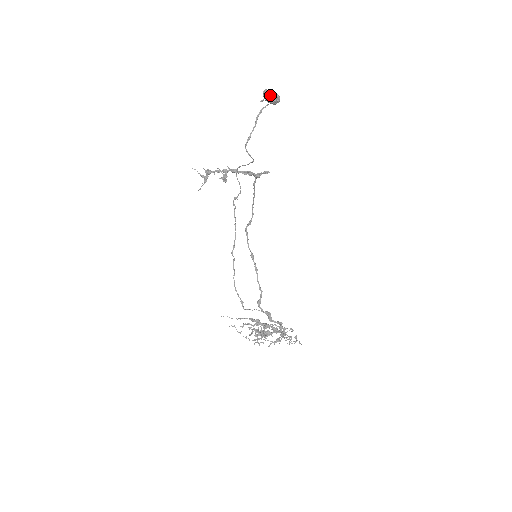
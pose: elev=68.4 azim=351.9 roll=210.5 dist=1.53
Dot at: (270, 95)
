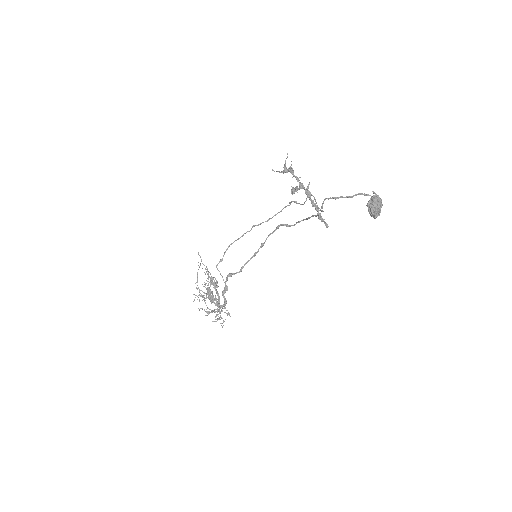
Dot at: (373, 207)
